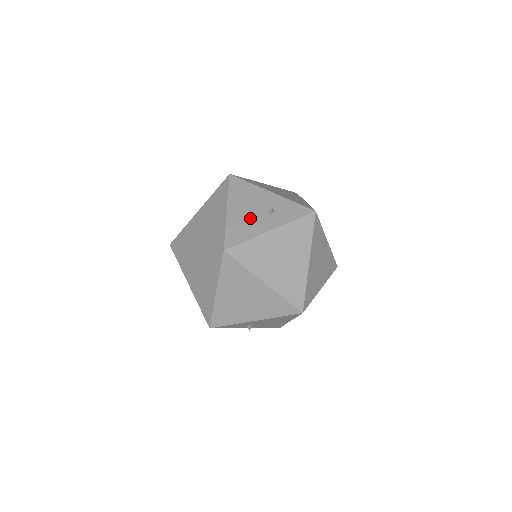
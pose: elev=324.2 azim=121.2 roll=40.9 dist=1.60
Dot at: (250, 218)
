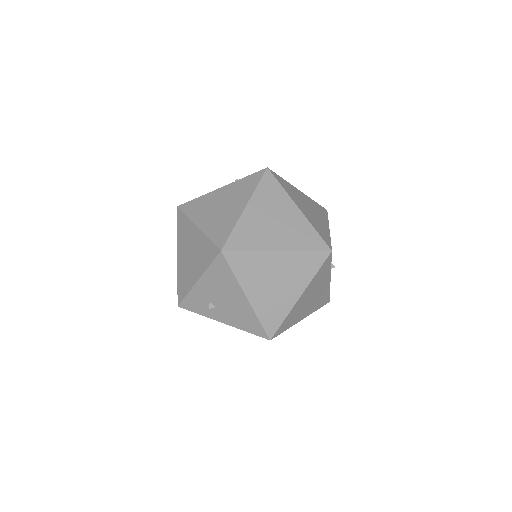
Dot at: occluded
